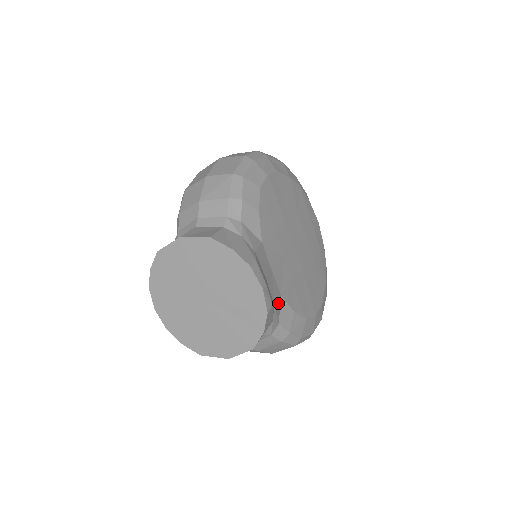
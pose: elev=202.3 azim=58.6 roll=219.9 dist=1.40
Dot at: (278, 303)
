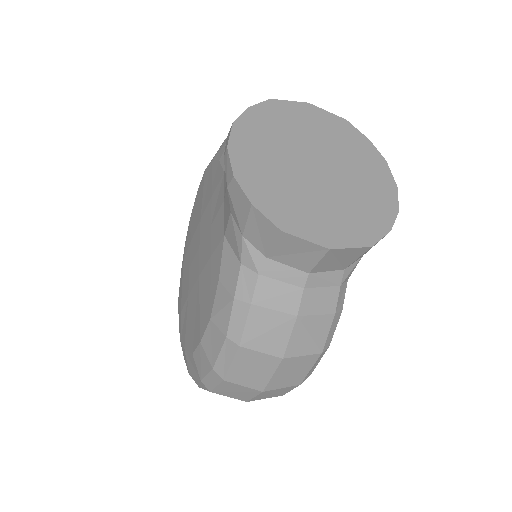
Dot at: occluded
